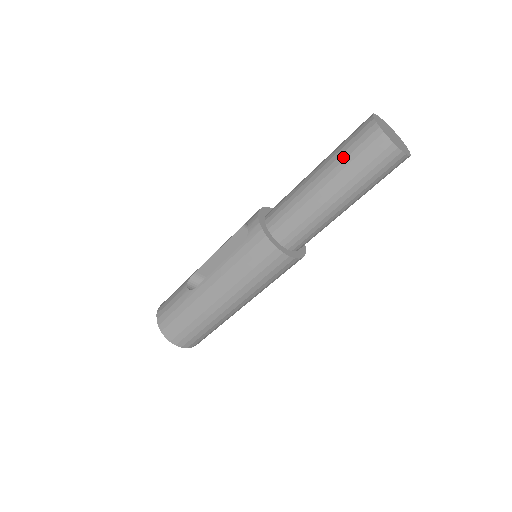
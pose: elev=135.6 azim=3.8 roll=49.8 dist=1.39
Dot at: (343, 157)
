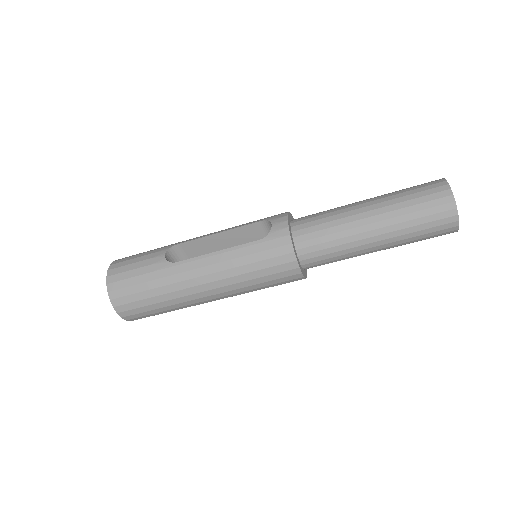
Dot at: (405, 205)
